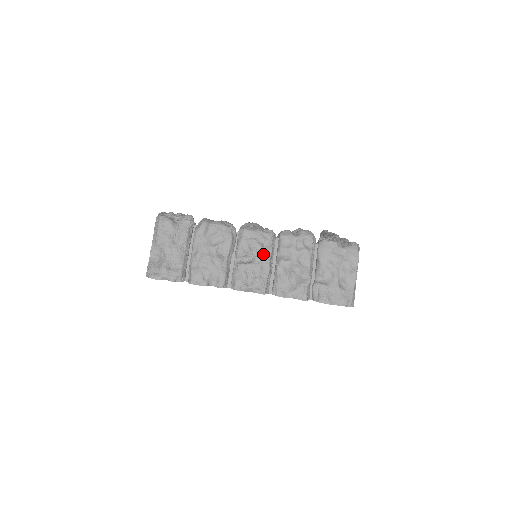
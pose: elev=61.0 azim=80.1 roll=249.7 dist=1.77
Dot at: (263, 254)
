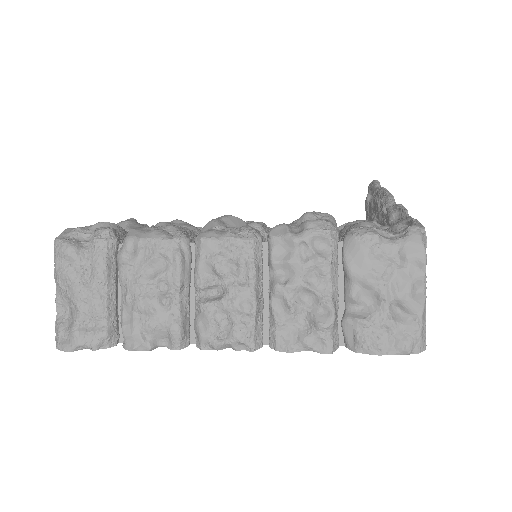
Dot at: (241, 279)
